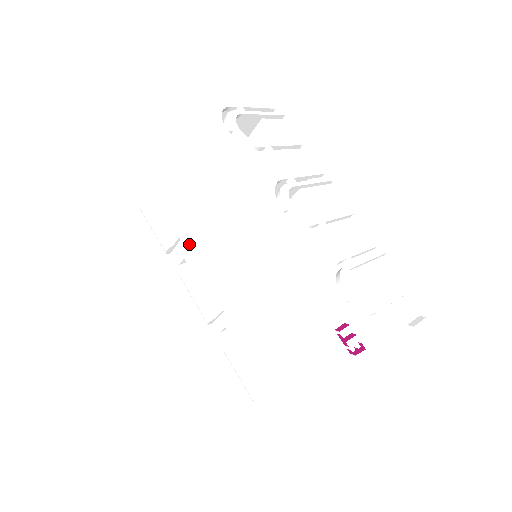
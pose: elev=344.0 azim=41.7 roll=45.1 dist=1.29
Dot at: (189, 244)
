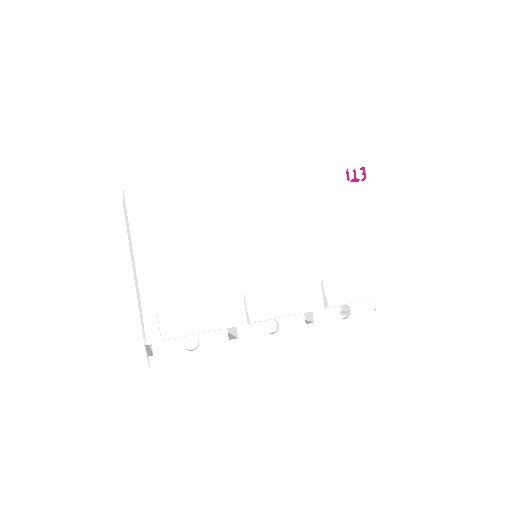
Dot at: (231, 287)
